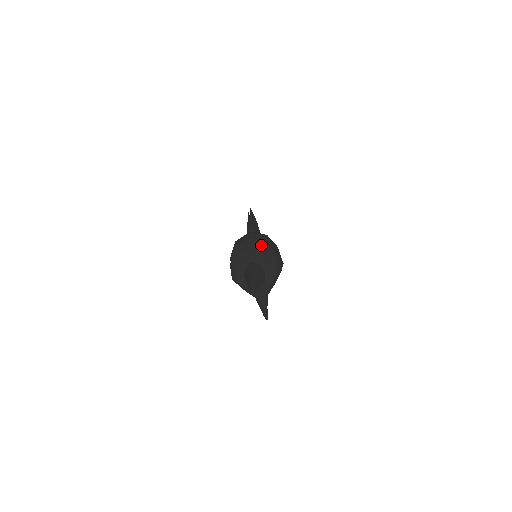
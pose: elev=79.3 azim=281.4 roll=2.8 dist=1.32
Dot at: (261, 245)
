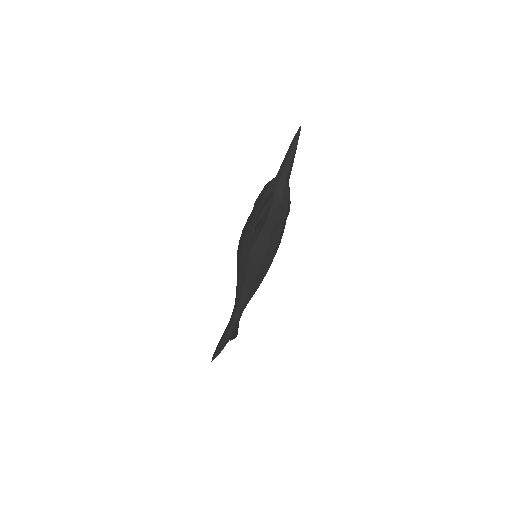
Dot at: occluded
